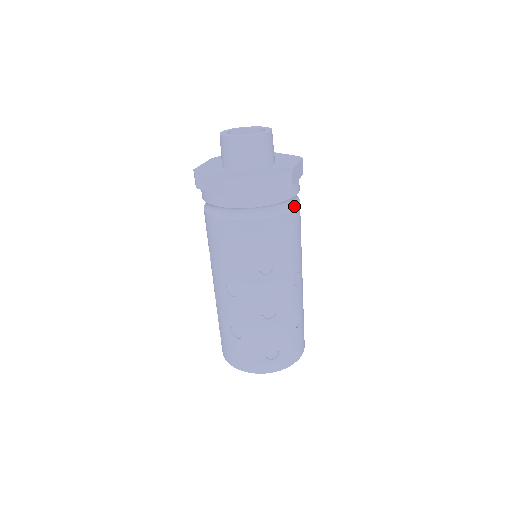
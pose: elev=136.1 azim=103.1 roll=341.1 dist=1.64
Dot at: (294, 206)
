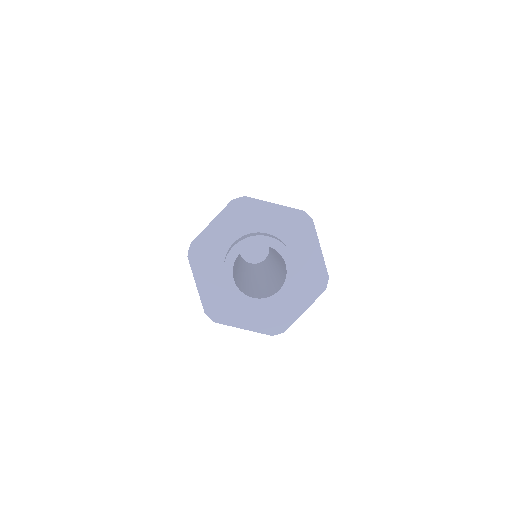
Dot at: occluded
